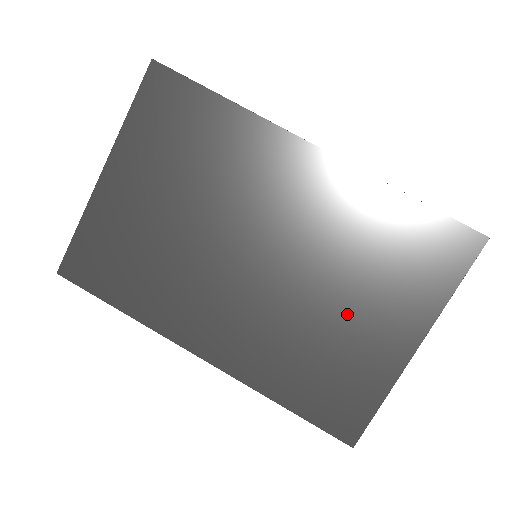
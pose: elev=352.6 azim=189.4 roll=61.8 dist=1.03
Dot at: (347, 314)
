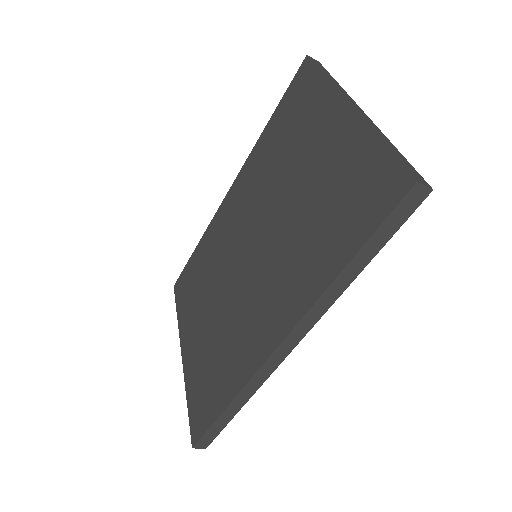
Dot at: (304, 176)
